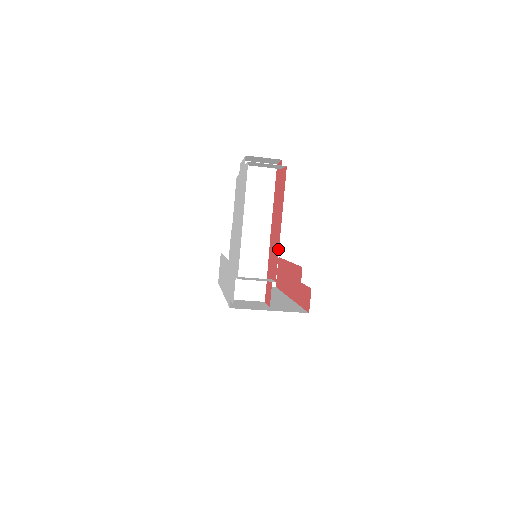
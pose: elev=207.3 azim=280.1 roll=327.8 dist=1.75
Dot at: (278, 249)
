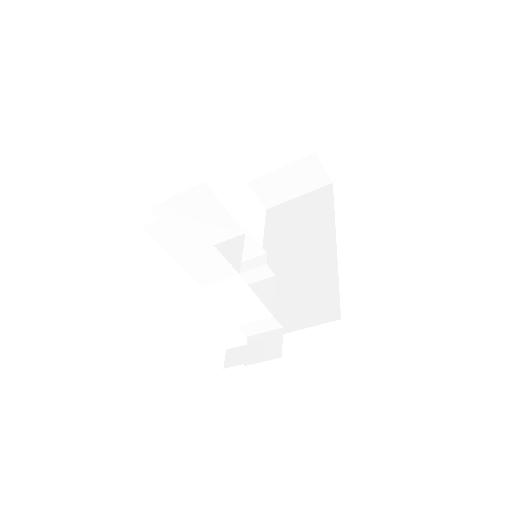
Dot at: occluded
